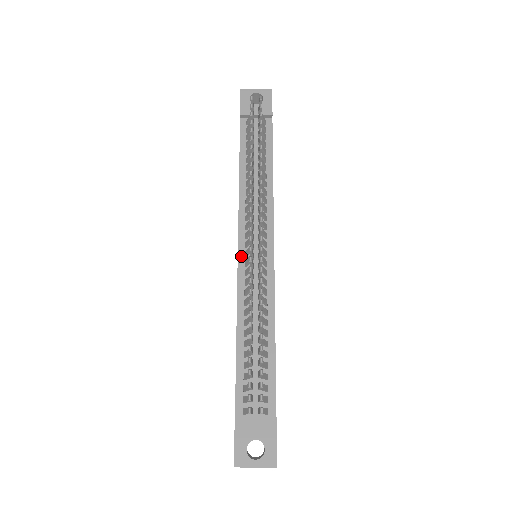
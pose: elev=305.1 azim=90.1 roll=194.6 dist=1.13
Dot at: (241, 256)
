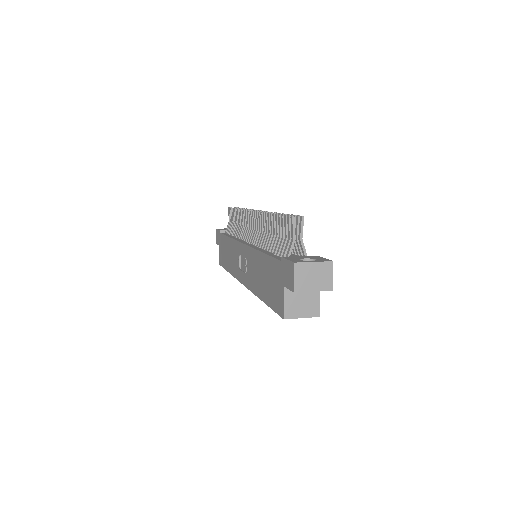
Dot at: (246, 243)
